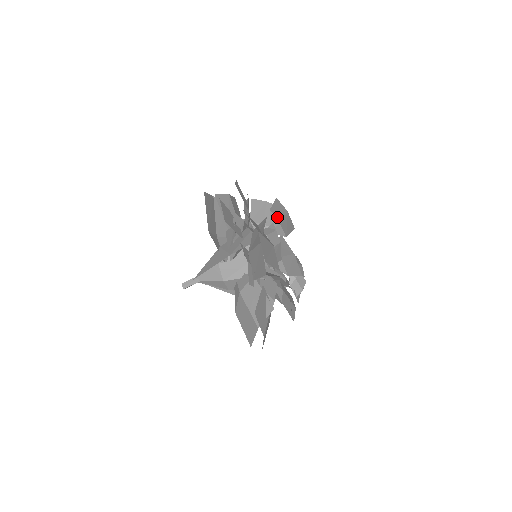
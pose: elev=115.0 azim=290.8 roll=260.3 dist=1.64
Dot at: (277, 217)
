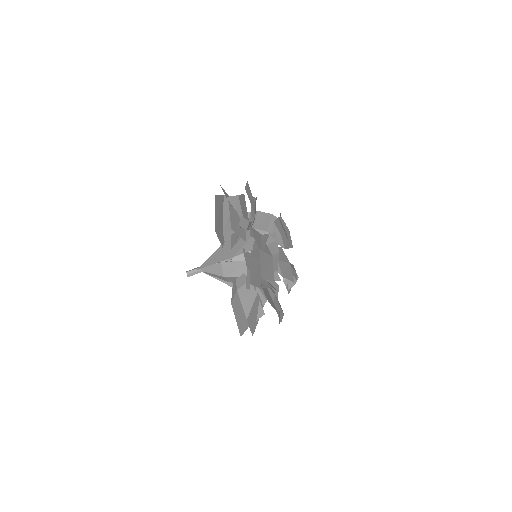
Dot at: (279, 229)
